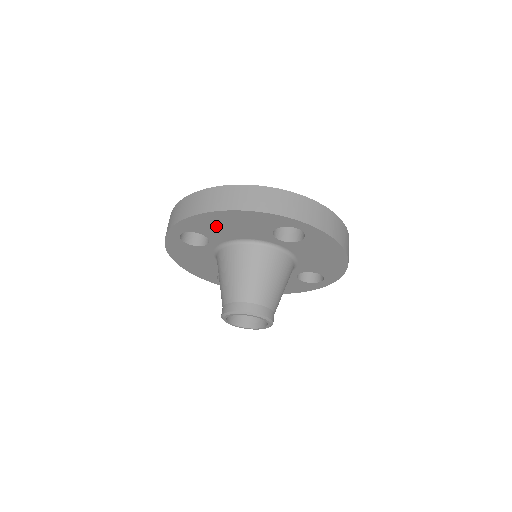
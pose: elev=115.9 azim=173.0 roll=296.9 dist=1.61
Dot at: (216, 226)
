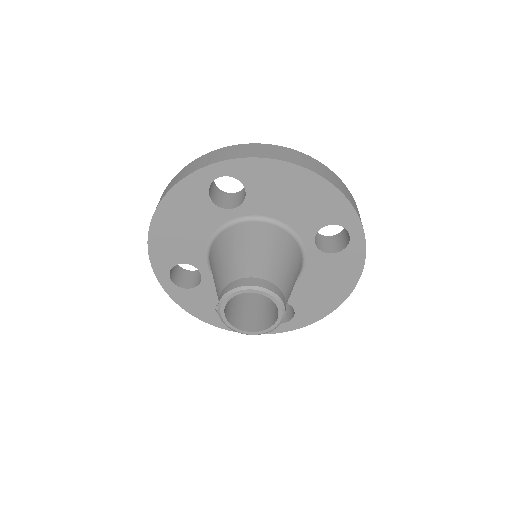
Dot at: (276, 188)
